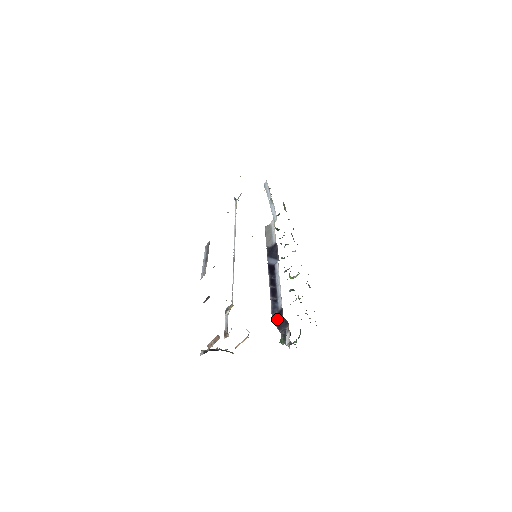
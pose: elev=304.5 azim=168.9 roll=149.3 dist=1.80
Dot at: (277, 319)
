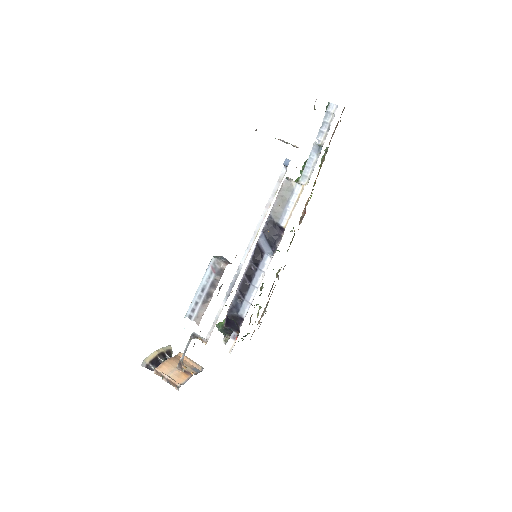
Dot at: (231, 320)
